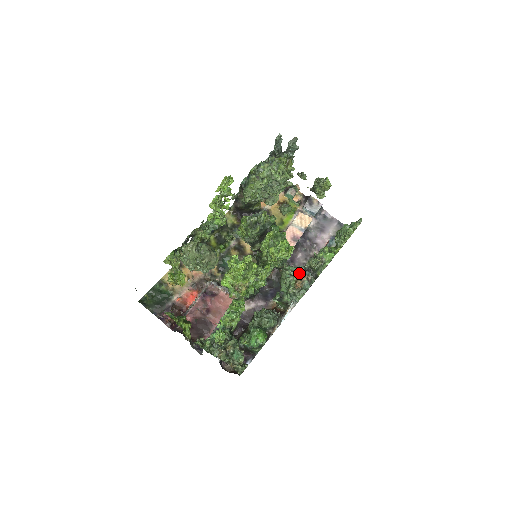
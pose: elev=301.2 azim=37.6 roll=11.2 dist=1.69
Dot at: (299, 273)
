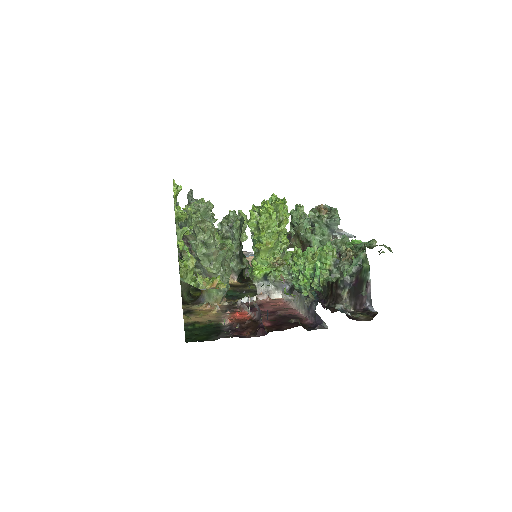
Dot at: occluded
